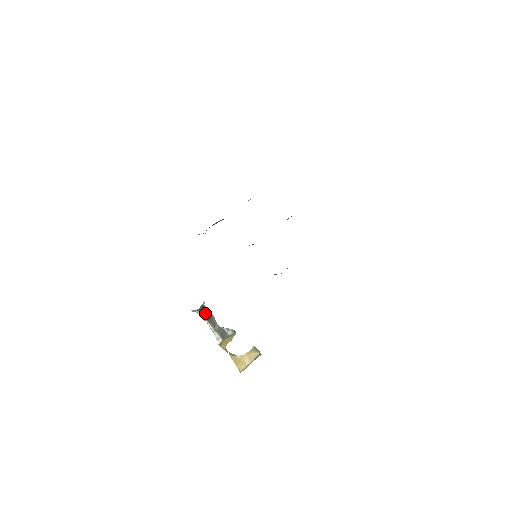
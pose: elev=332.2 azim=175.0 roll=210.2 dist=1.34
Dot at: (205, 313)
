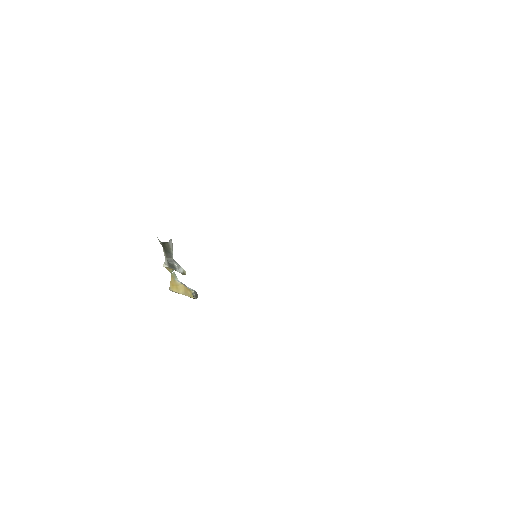
Dot at: (165, 246)
